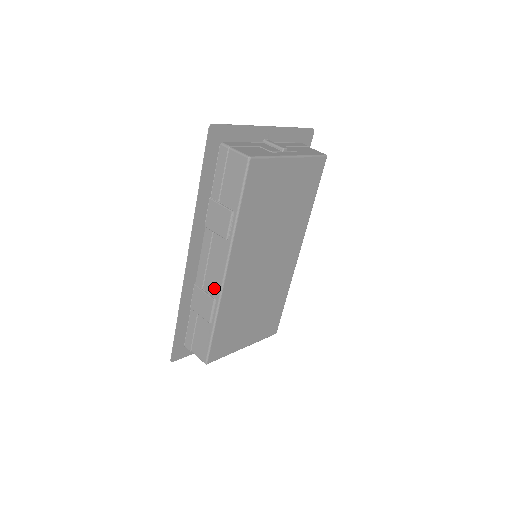
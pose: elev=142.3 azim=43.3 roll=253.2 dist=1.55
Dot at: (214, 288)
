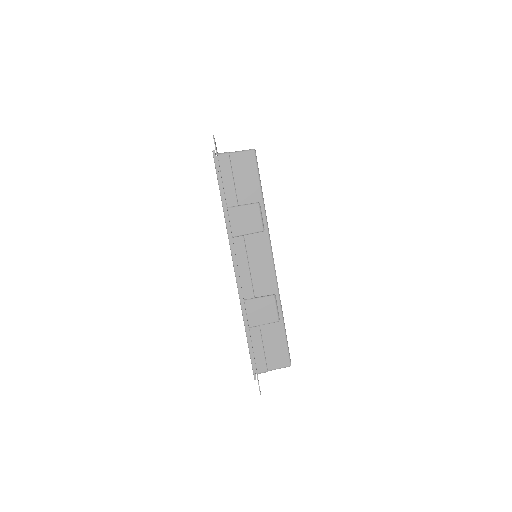
Dot at: (268, 285)
